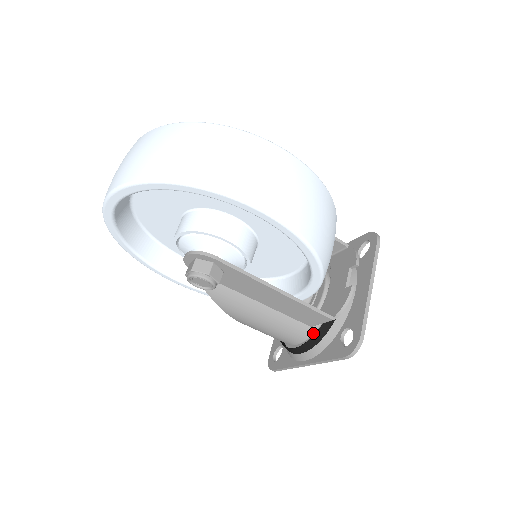
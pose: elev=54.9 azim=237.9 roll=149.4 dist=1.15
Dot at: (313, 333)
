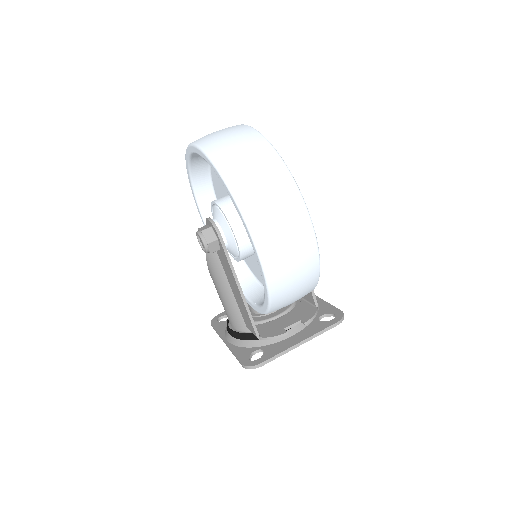
Dot at: (245, 332)
